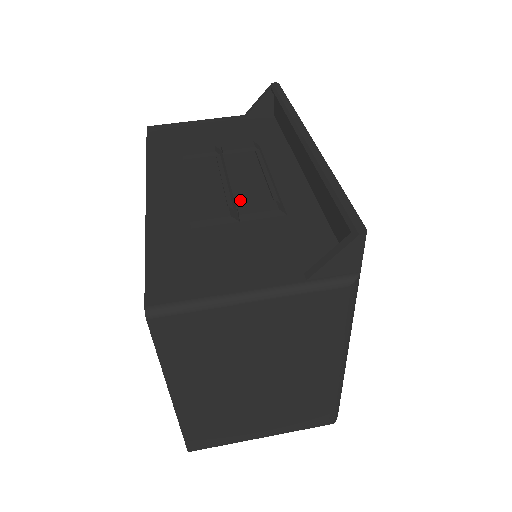
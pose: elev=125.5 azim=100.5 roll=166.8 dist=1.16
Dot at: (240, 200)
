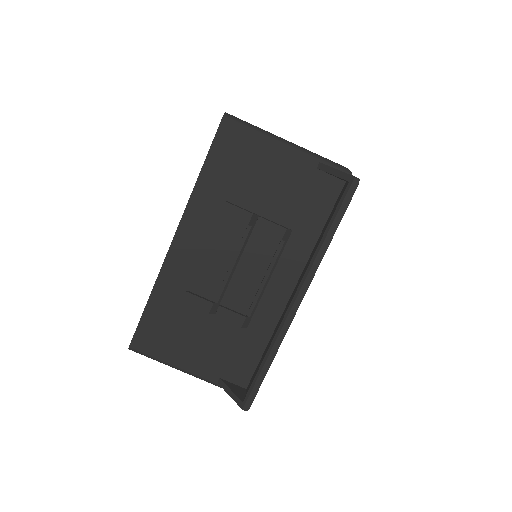
Dot at: (230, 293)
